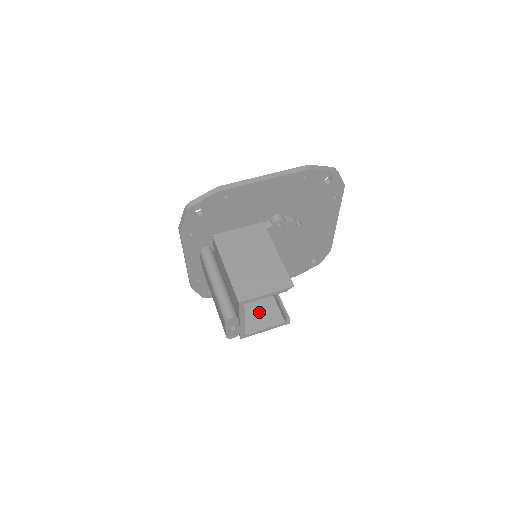
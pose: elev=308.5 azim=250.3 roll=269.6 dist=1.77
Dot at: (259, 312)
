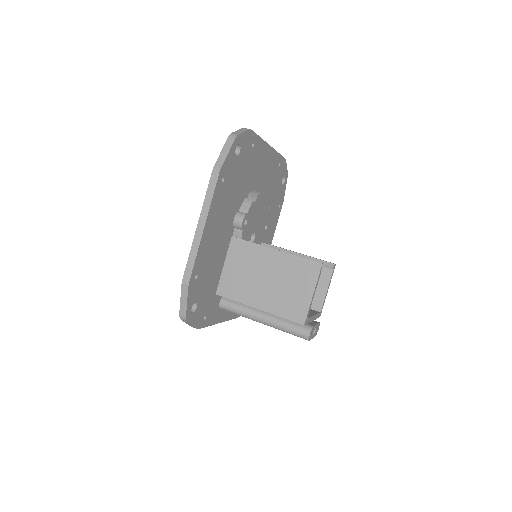
Dot at: occluded
